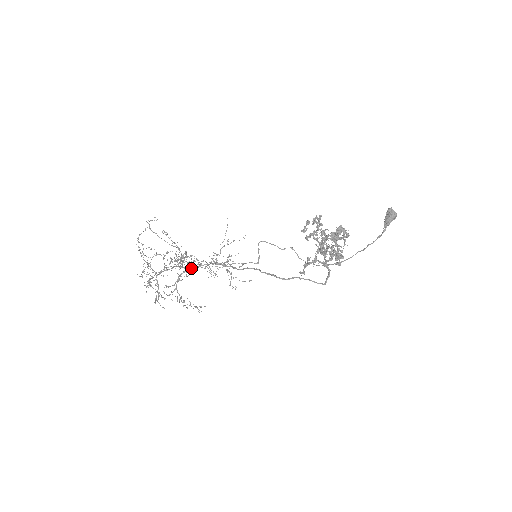
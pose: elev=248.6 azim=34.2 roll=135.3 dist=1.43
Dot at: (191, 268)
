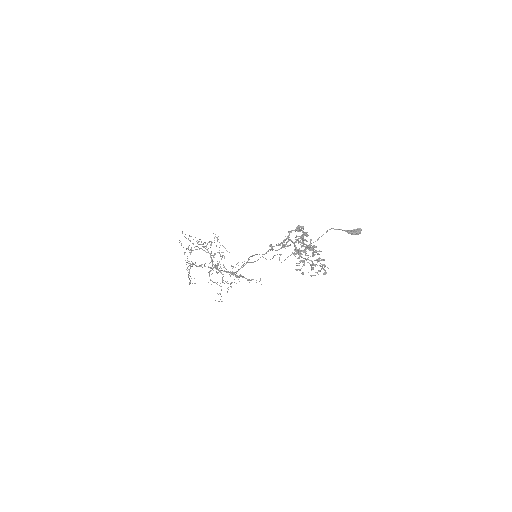
Dot at: (215, 266)
